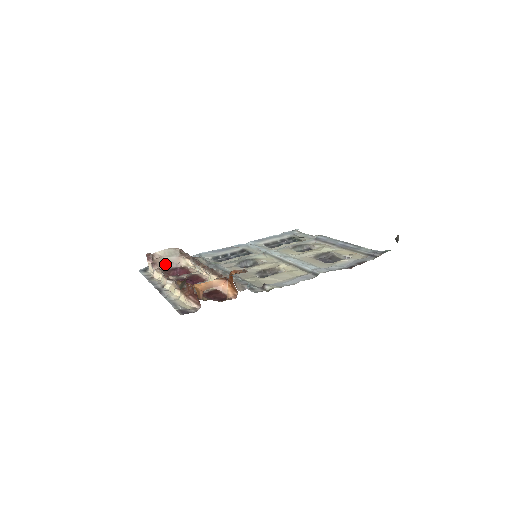
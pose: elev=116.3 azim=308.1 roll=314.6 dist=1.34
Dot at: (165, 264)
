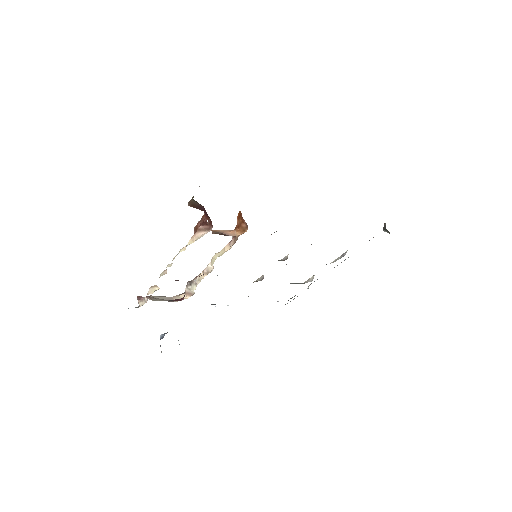
Dot at: (158, 300)
